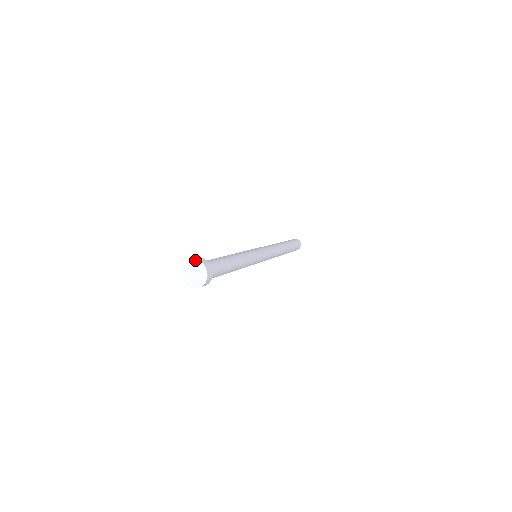
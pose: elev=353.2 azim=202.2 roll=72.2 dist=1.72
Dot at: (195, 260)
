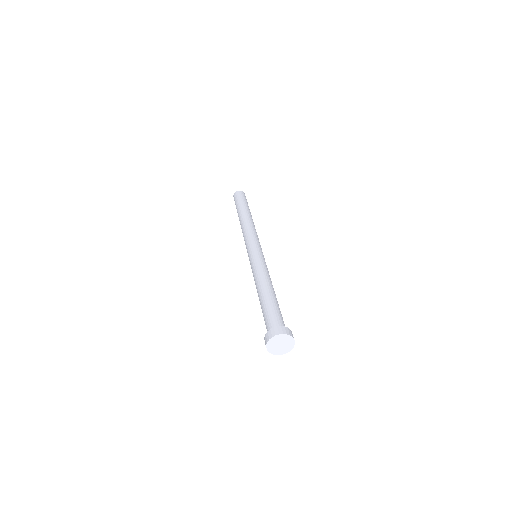
Dot at: (276, 336)
